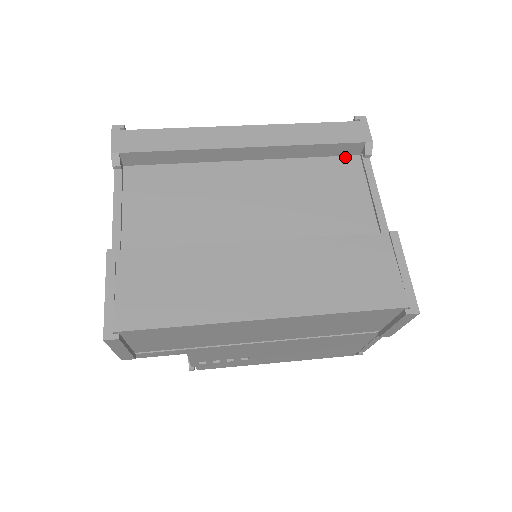
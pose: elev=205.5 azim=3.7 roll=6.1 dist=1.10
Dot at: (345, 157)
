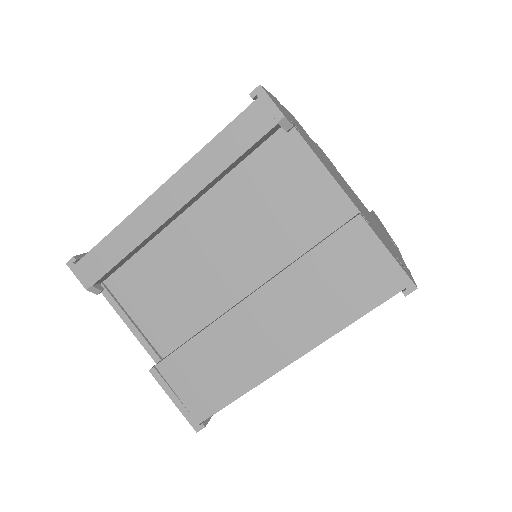
Dot at: (269, 140)
